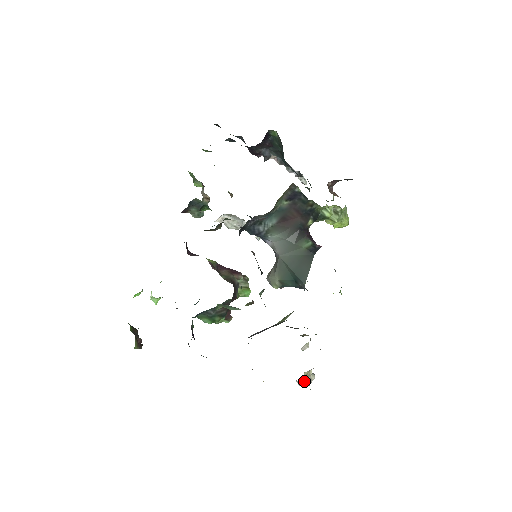
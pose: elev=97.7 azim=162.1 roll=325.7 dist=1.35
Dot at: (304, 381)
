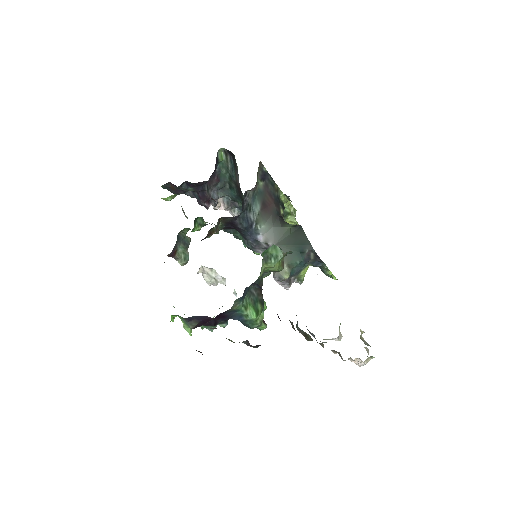
Dot at: occluded
